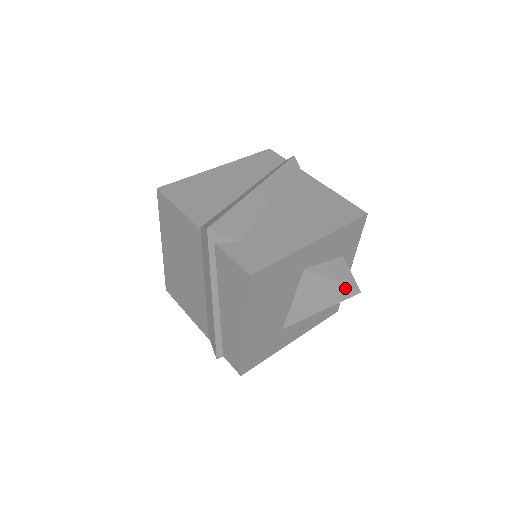
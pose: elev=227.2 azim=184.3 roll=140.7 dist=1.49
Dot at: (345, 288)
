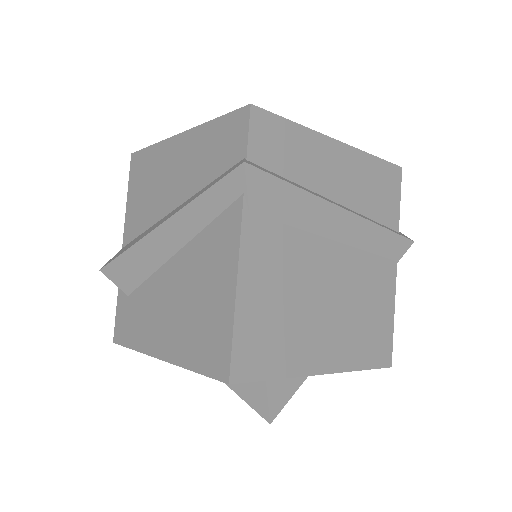
Dot at: (250, 403)
